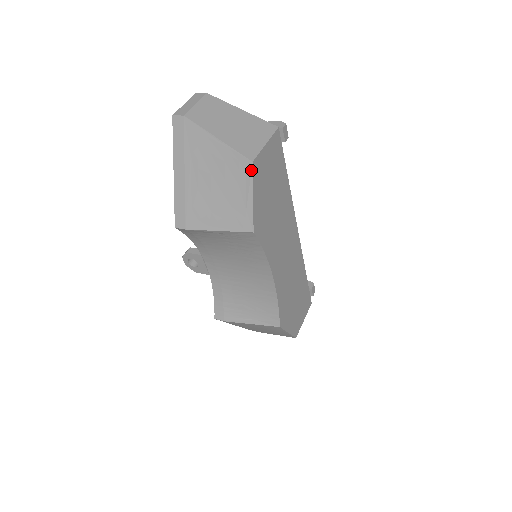
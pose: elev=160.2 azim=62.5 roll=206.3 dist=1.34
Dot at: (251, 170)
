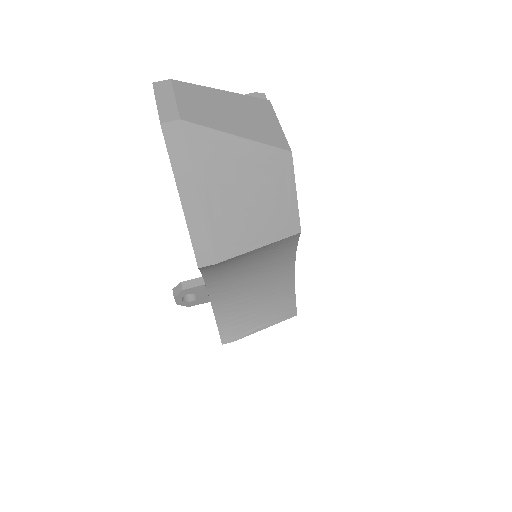
Dot at: (291, 162)
